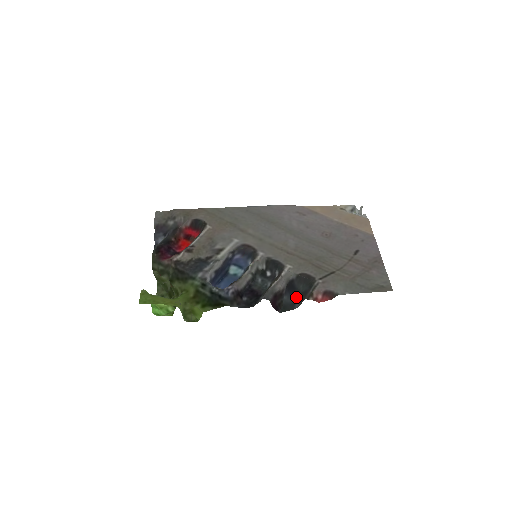
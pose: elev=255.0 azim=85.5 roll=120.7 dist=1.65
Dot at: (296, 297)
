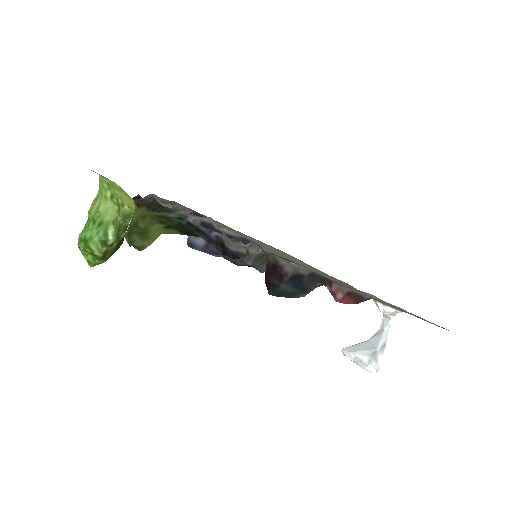
Dot at: (301, 290)
